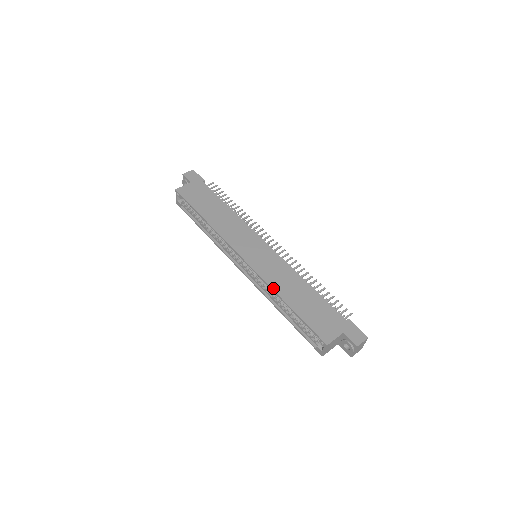
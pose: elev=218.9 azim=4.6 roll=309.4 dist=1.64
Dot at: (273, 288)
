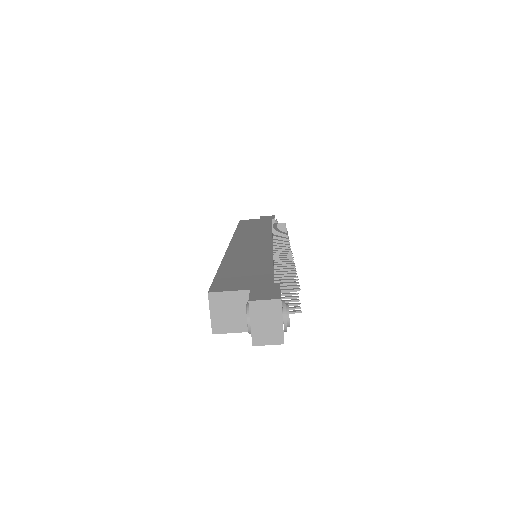
Dot at: (225, 257)
